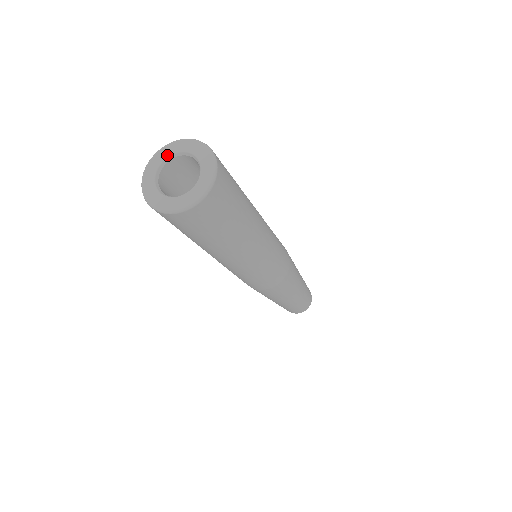
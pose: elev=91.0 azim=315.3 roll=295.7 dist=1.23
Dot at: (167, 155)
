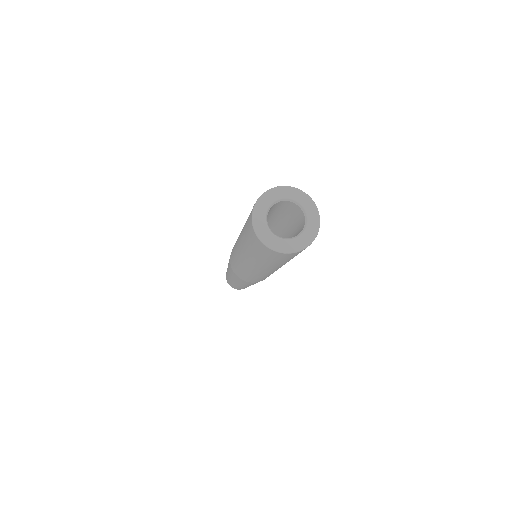
Dot at: (266, 208)
